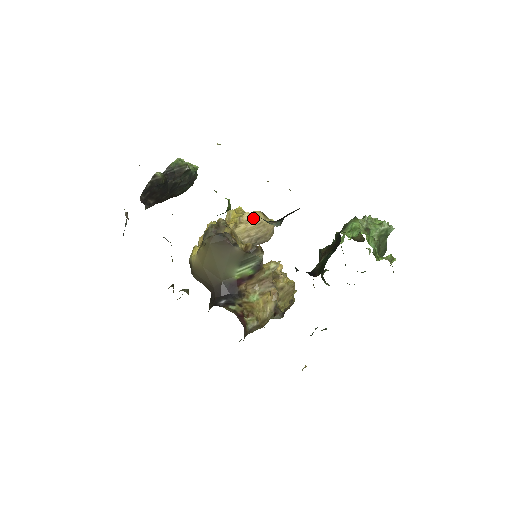
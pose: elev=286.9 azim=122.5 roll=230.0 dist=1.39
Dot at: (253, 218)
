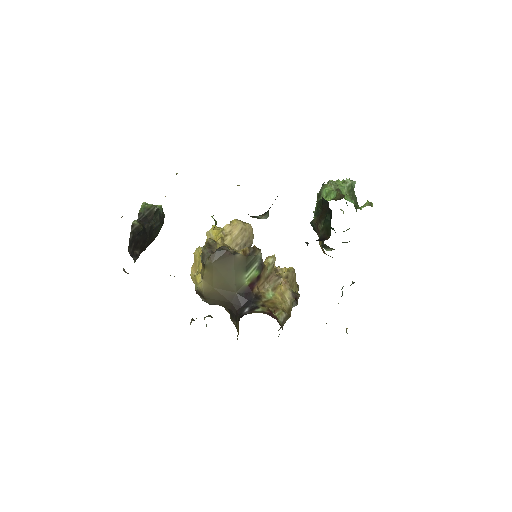
Dot at: (234, 227)
